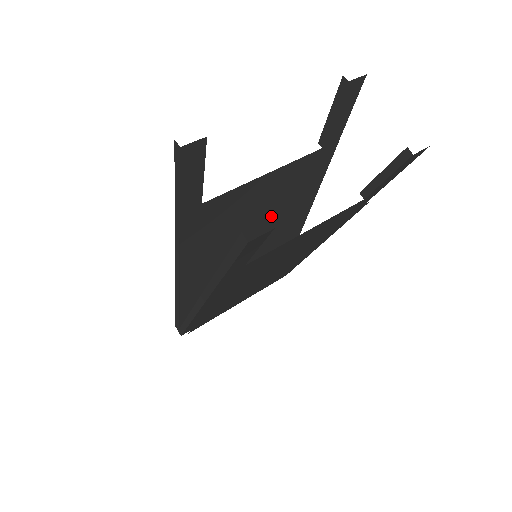
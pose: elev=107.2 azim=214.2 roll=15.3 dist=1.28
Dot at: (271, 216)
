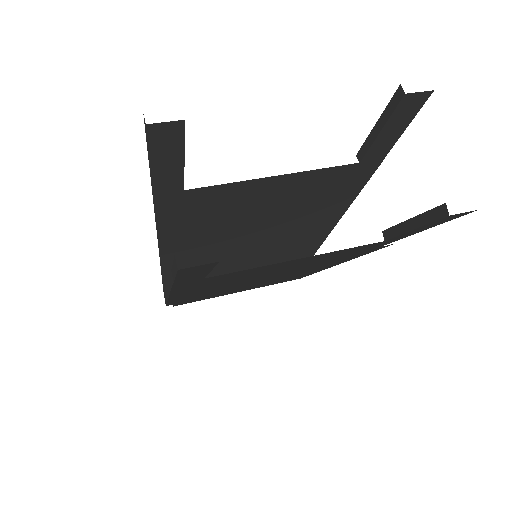
Dot at: (283, 219)
